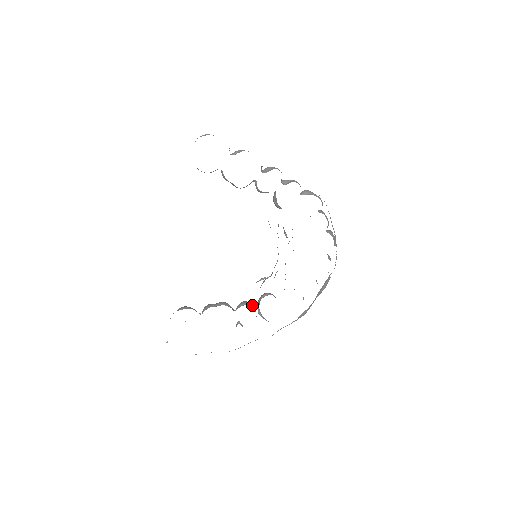
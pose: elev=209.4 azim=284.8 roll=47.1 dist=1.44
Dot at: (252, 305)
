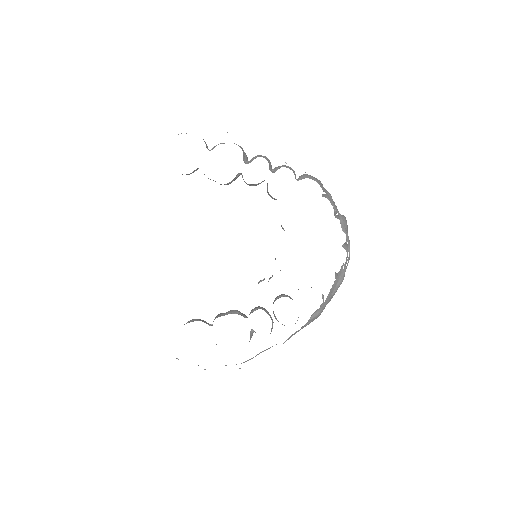
Dot at: (266, 310)
